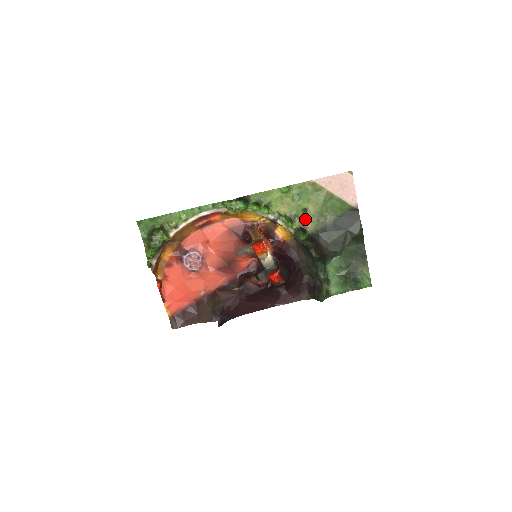
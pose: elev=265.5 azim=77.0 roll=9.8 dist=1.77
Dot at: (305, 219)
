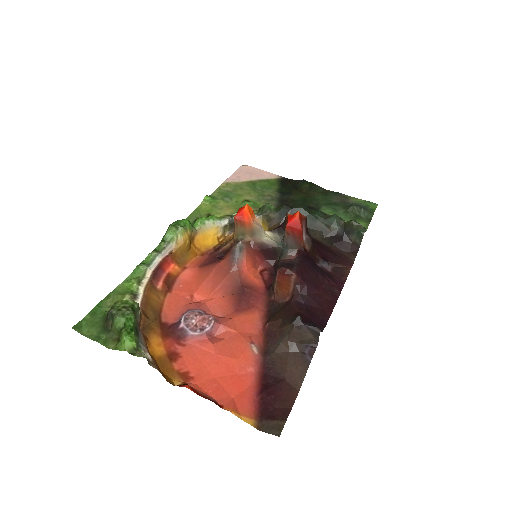
Dot at: (255, 205)
